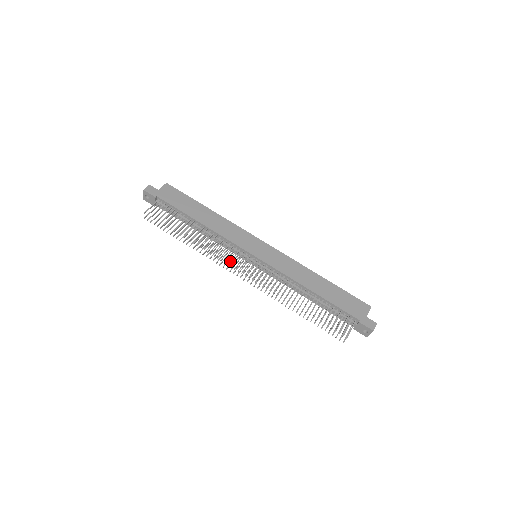
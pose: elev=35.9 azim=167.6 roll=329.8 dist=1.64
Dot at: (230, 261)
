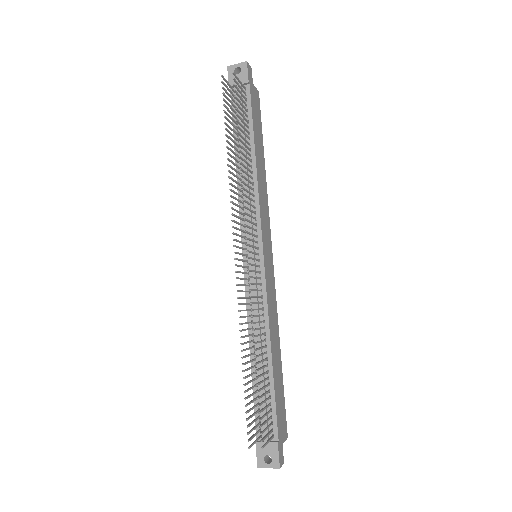
Dot at: occluded
